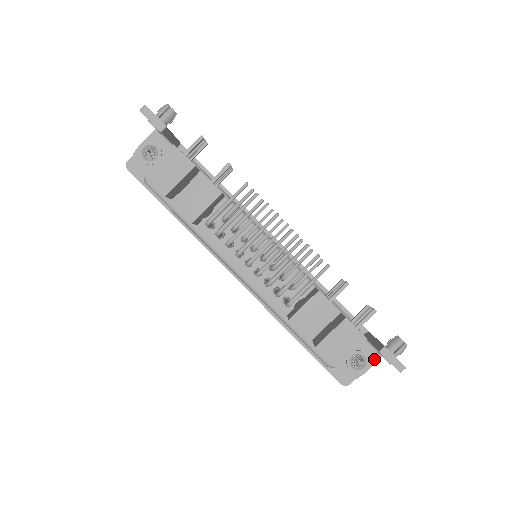
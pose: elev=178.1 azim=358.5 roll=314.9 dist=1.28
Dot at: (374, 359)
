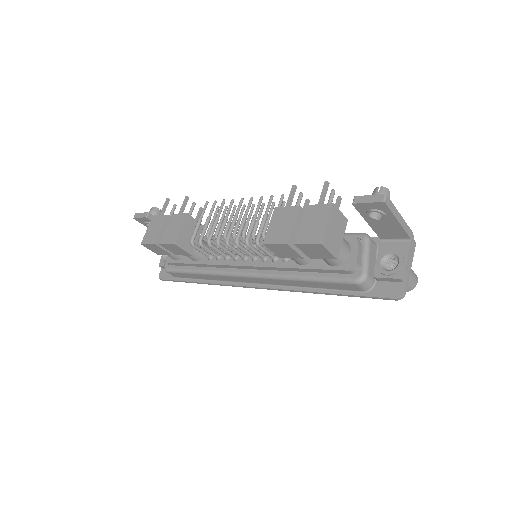
Dot at: (405, 249)
